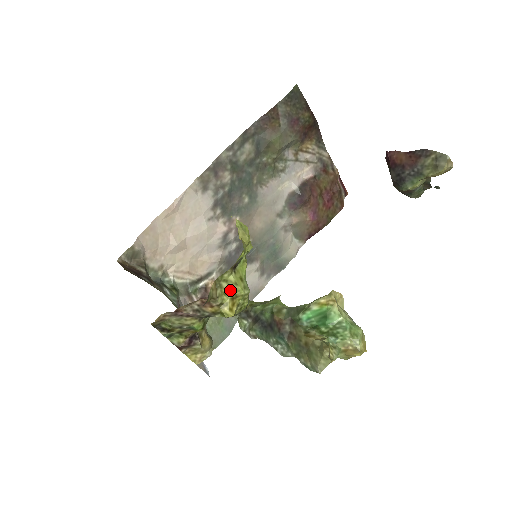
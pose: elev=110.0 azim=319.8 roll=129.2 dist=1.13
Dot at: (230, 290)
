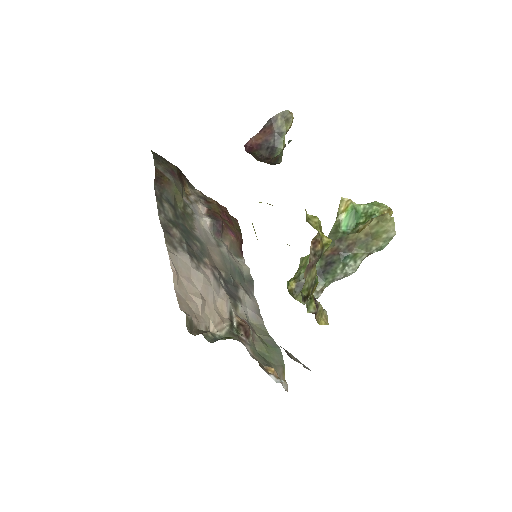
Dot at: (315, 224)
